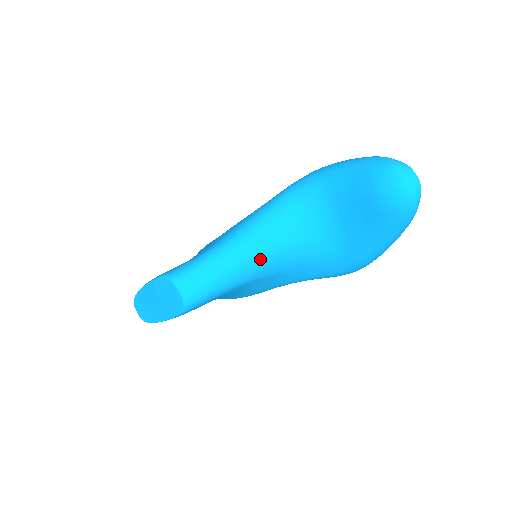
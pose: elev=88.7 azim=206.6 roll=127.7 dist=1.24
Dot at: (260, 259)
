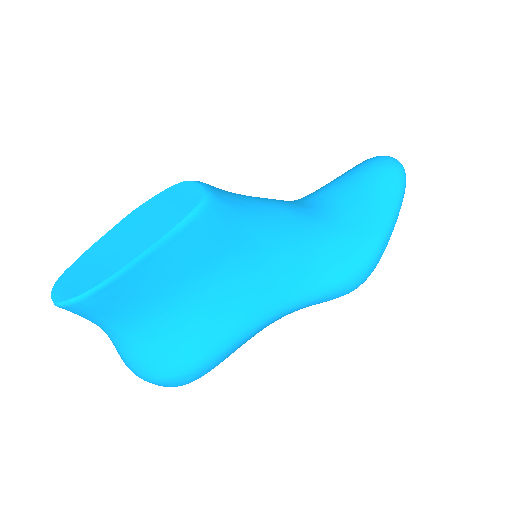
Dot at: (281, 211)
